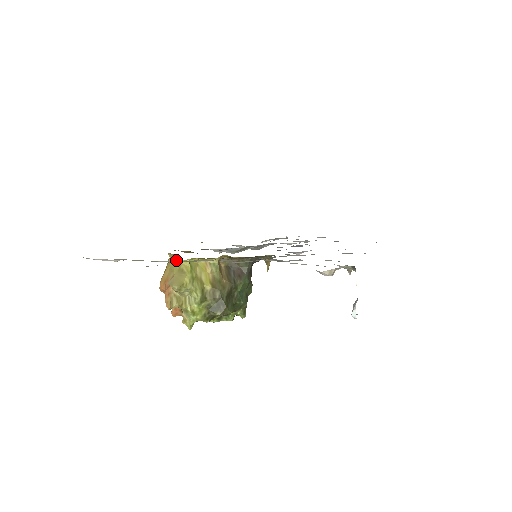
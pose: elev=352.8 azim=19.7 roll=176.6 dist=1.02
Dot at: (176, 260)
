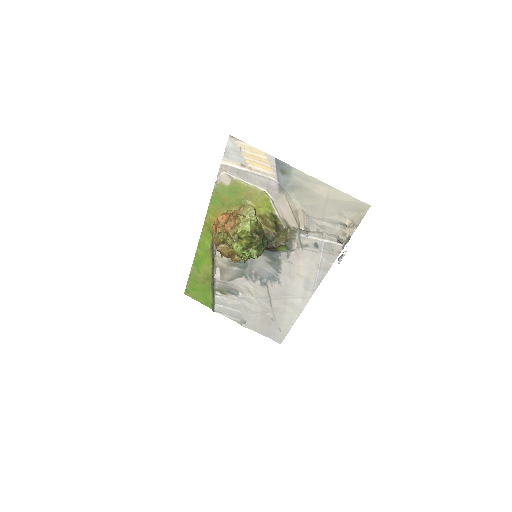
Dot at: (251, 203)
